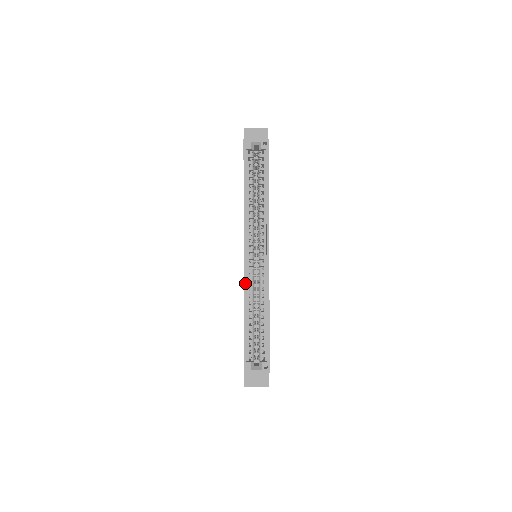
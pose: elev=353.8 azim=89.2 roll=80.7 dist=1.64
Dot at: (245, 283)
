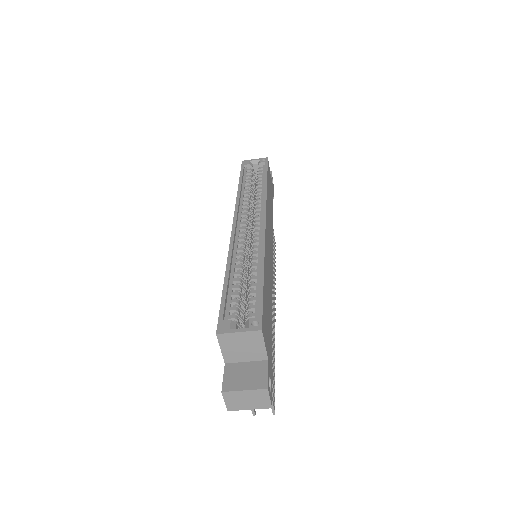
Dot at: (231, 244)
